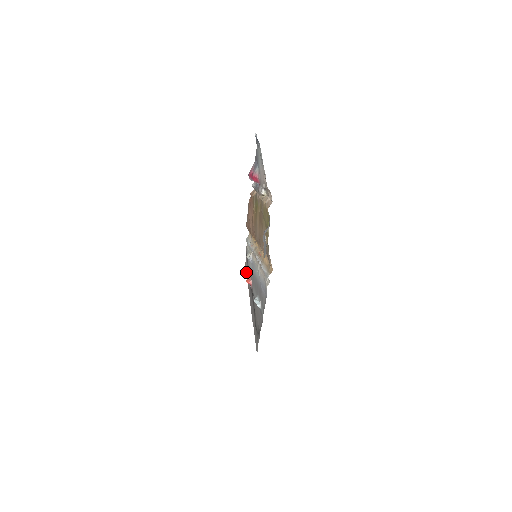
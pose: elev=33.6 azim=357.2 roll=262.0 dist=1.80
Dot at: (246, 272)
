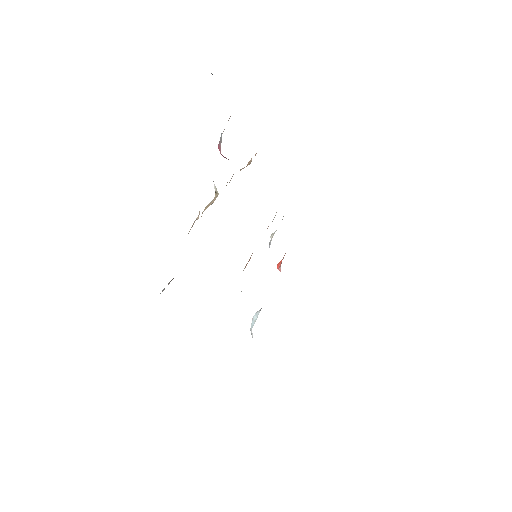
Dot at: occluded
